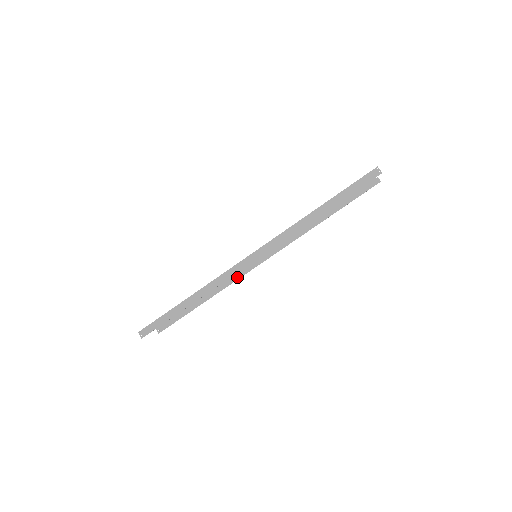
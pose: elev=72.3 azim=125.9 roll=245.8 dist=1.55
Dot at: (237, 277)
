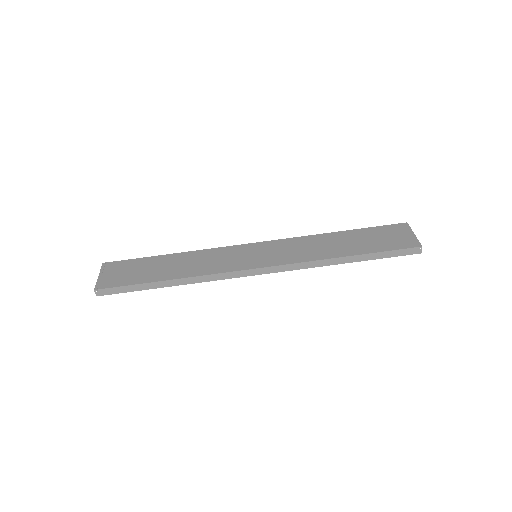
Dot at: occluded
